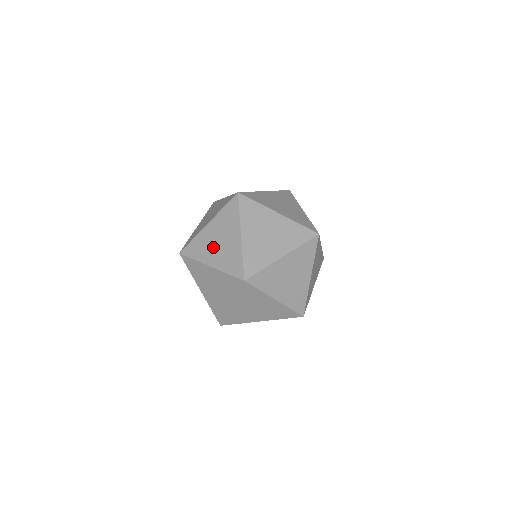
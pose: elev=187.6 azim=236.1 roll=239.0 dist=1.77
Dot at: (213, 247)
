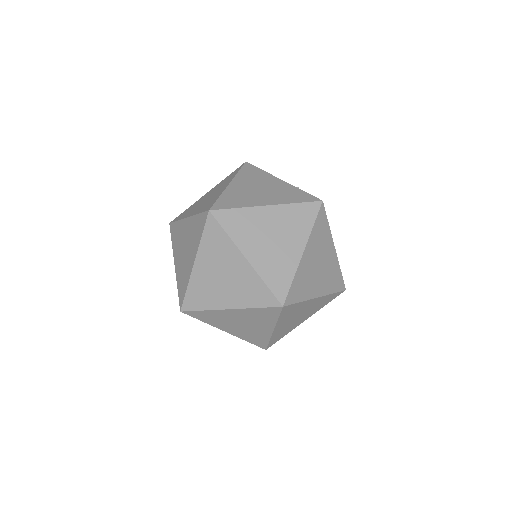
Dot at: (181, 248)
